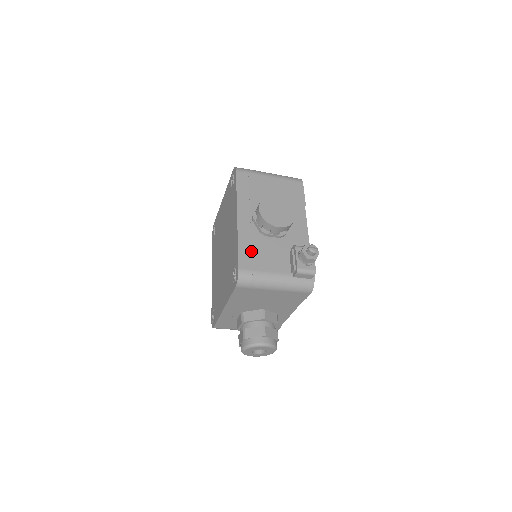
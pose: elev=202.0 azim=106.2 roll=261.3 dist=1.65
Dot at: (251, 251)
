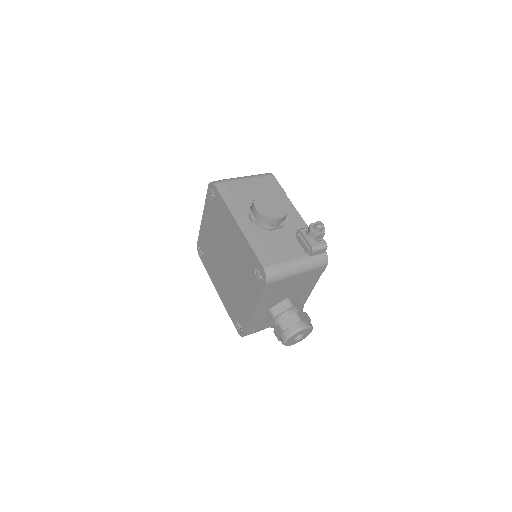
Dot at: (265, 248)
